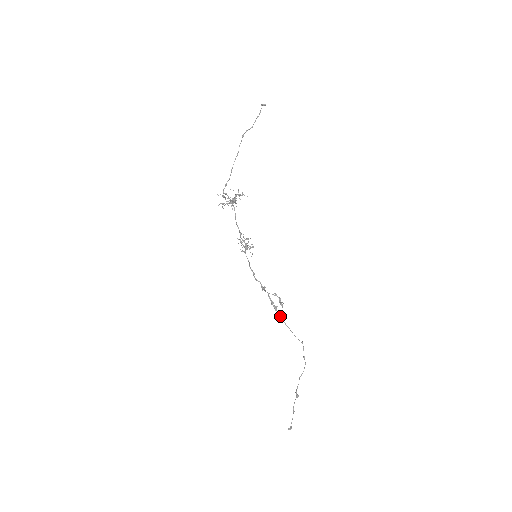
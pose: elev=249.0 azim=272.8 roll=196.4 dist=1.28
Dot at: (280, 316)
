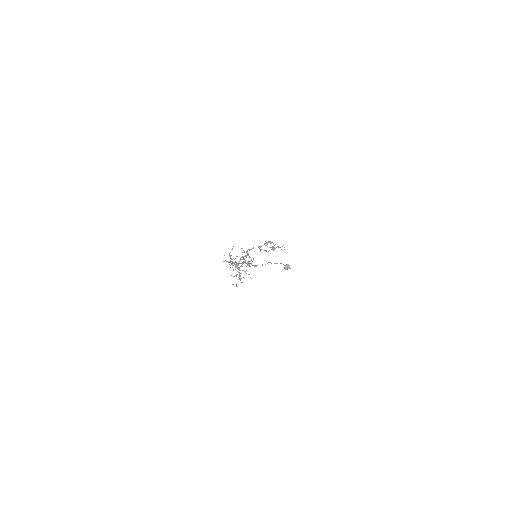
Dot at: occluded
